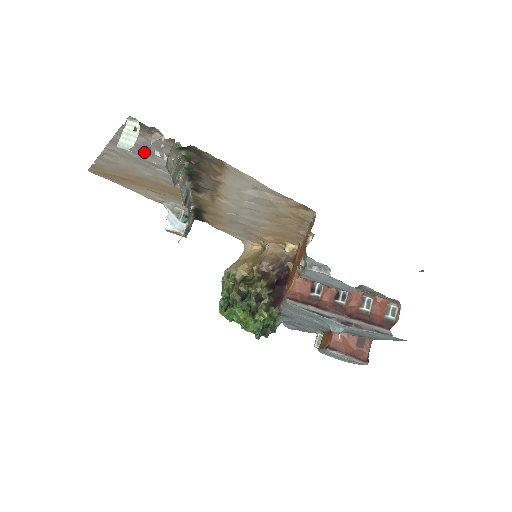
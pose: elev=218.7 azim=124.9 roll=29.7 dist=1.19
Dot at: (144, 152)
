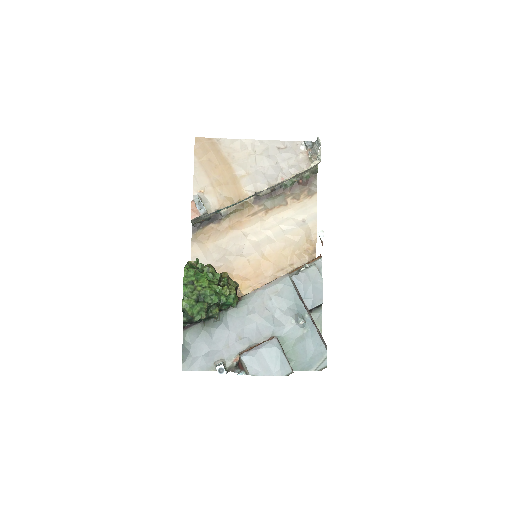
Dot at: (279, 159)
